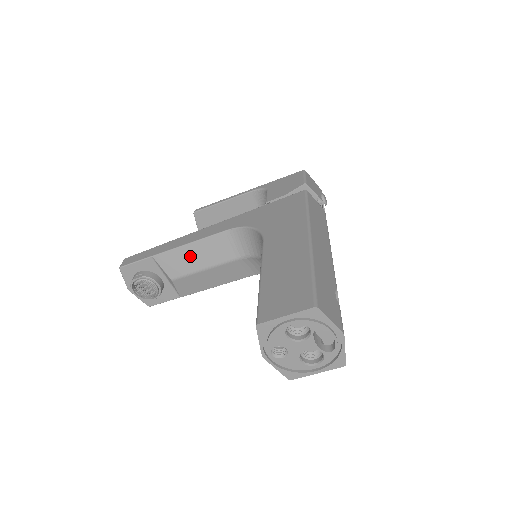
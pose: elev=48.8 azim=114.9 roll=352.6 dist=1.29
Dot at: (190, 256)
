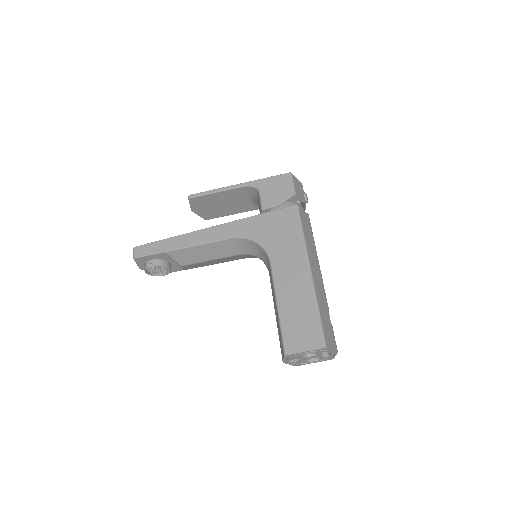
Dot at: (199, 253)
